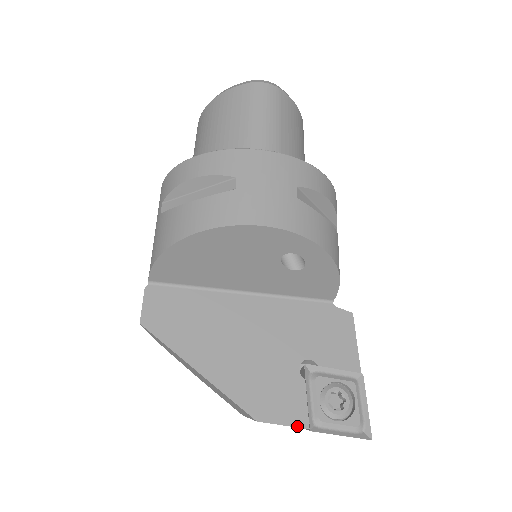
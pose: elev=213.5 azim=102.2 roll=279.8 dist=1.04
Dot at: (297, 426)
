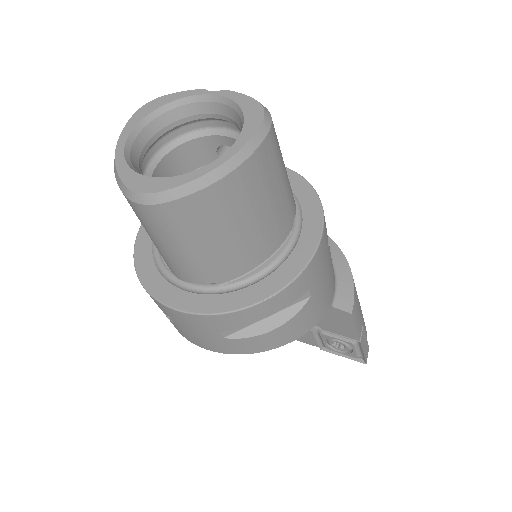
Dot at: occluded
